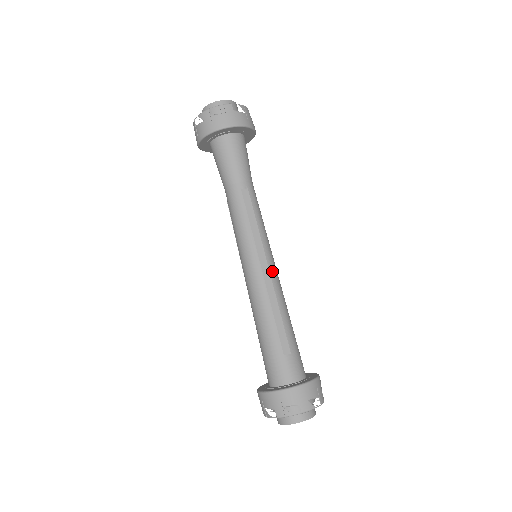
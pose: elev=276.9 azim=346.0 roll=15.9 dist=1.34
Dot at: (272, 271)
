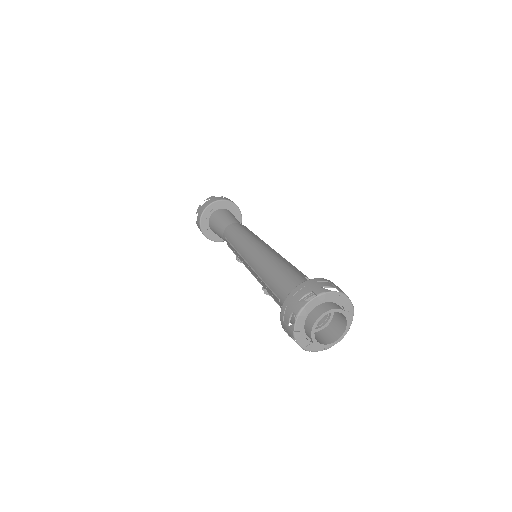
Dot at: occluded
